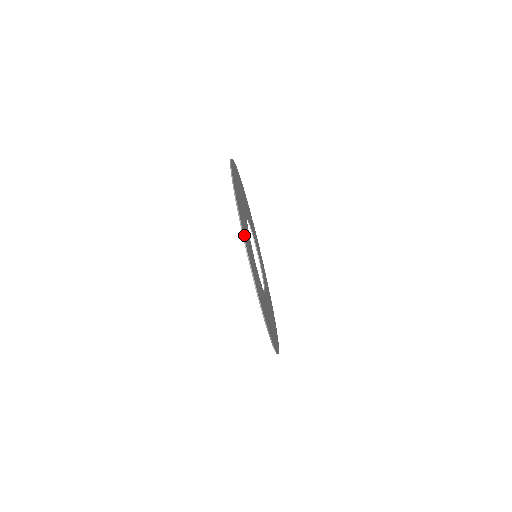
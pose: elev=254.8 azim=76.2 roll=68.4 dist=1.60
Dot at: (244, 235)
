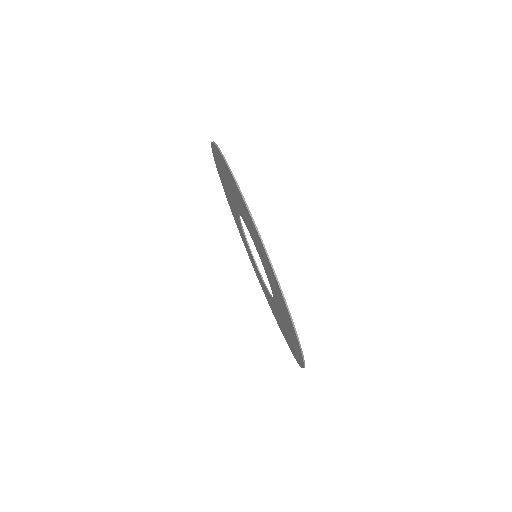
Dot at: occluded
